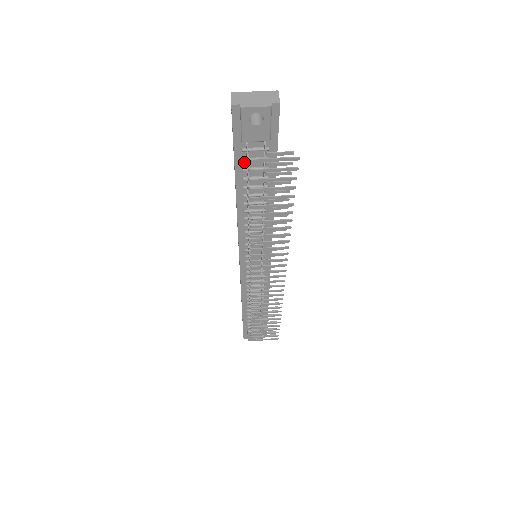
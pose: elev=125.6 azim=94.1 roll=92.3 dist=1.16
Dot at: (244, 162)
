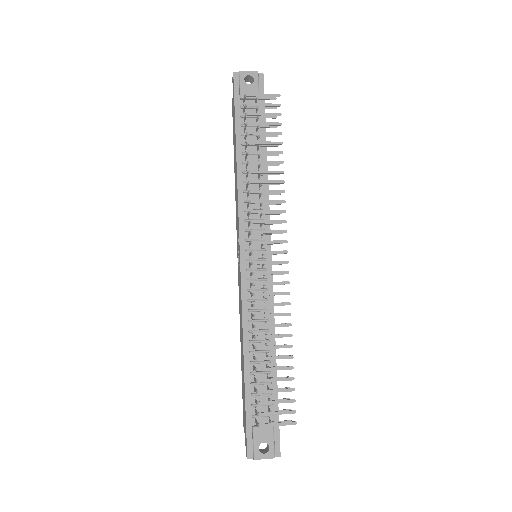
Dot at: (242, 120)
